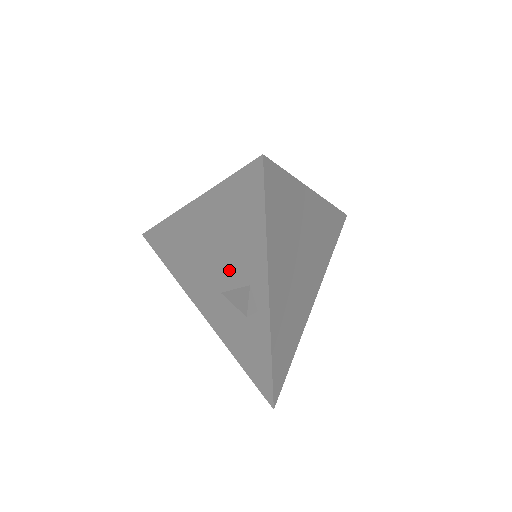
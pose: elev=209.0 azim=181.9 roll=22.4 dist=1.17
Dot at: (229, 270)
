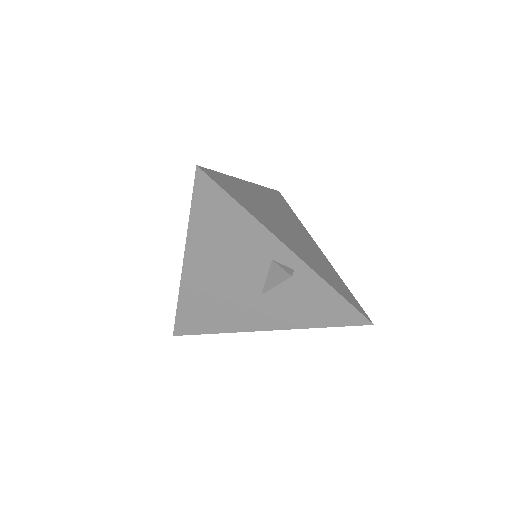
Dot at: (250, 270)
